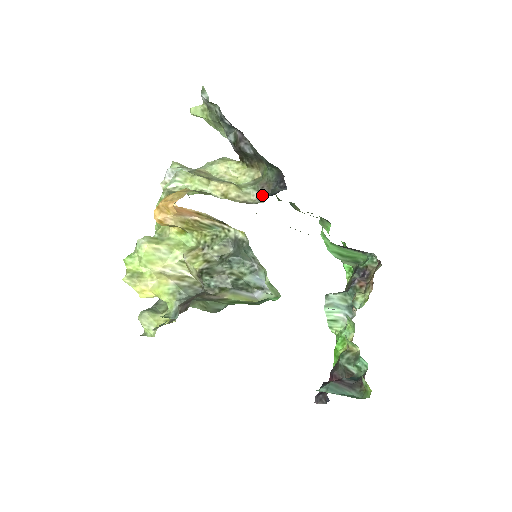
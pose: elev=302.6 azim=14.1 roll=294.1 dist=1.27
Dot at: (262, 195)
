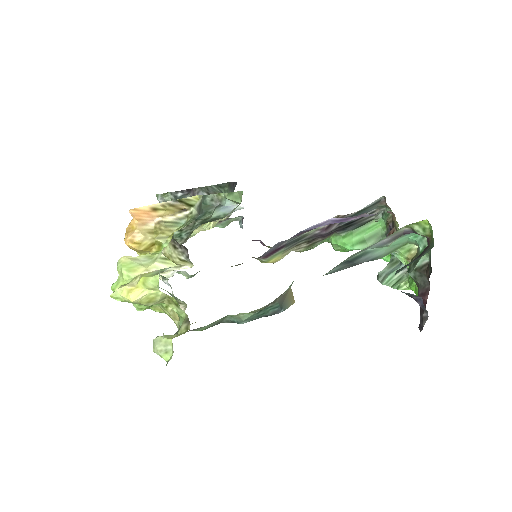
Dot at: occluded
